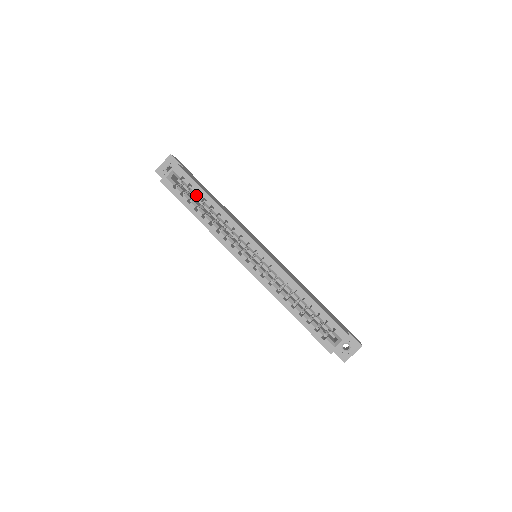
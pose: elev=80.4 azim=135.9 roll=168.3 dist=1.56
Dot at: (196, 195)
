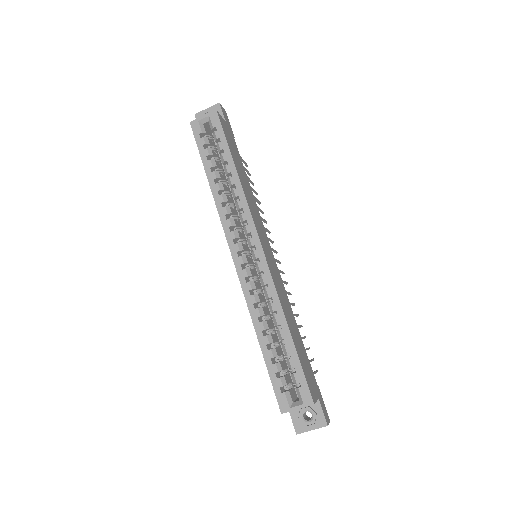
Dot at: (221, 155)
